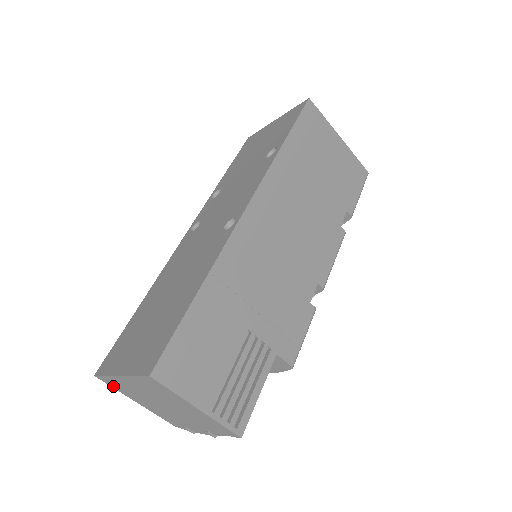
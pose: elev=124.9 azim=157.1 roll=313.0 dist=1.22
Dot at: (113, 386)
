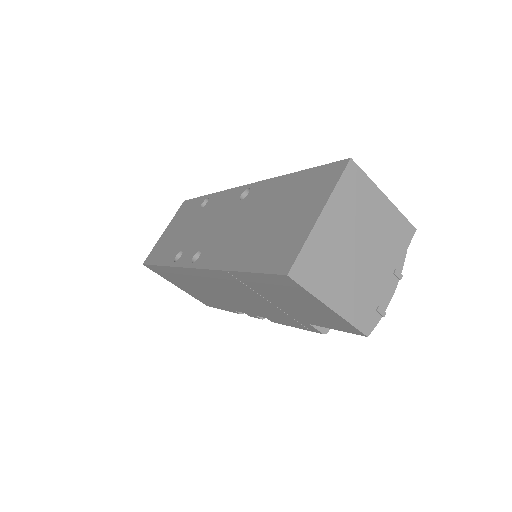
Dot at: (307, 281)
